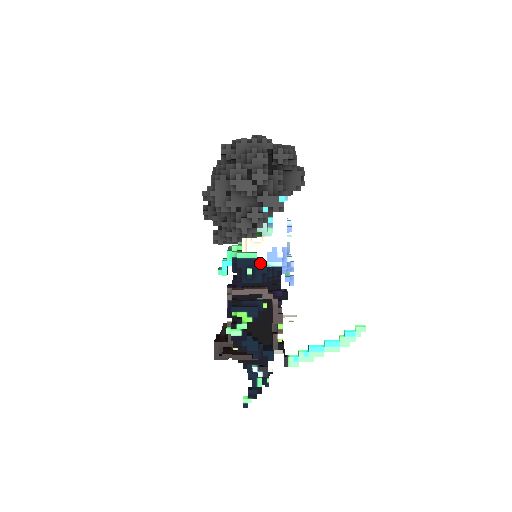
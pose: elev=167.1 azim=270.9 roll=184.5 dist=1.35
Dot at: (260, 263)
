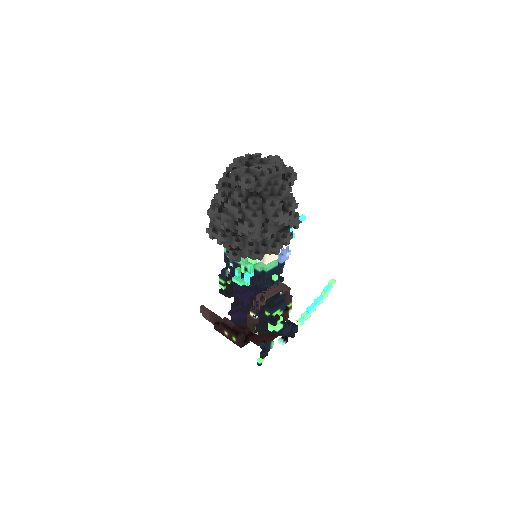
Dot at: (279, 268)
